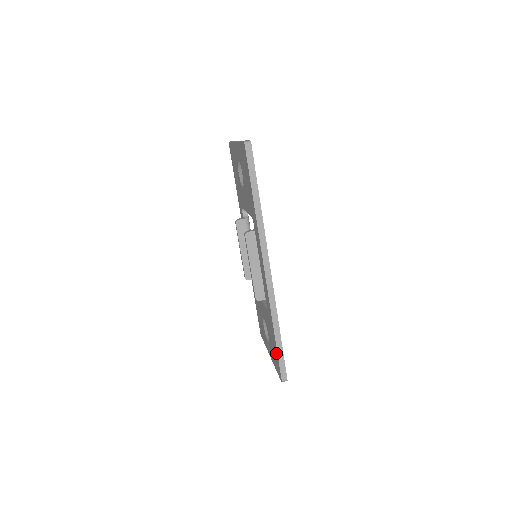
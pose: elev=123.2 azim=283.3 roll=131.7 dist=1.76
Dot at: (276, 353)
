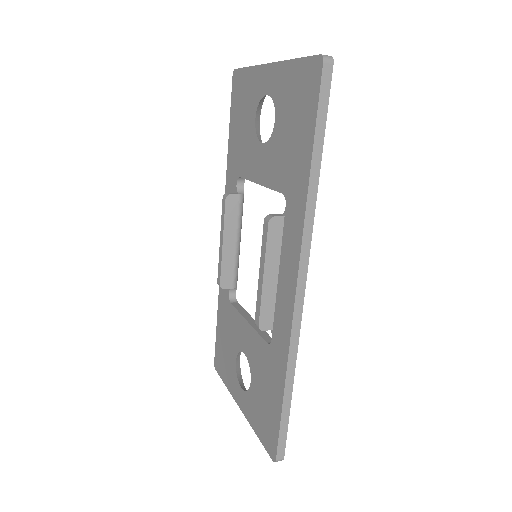
Dot at: (275, 417)
